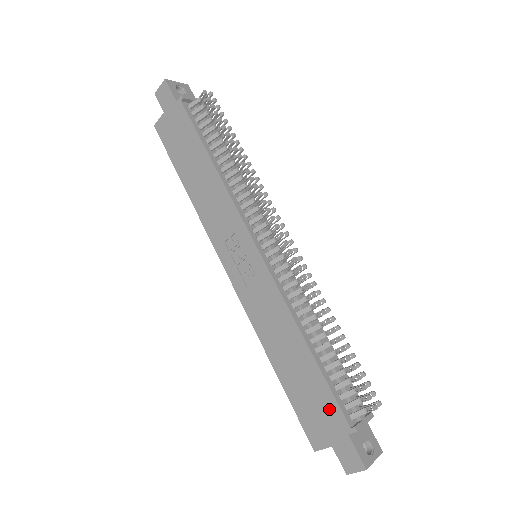
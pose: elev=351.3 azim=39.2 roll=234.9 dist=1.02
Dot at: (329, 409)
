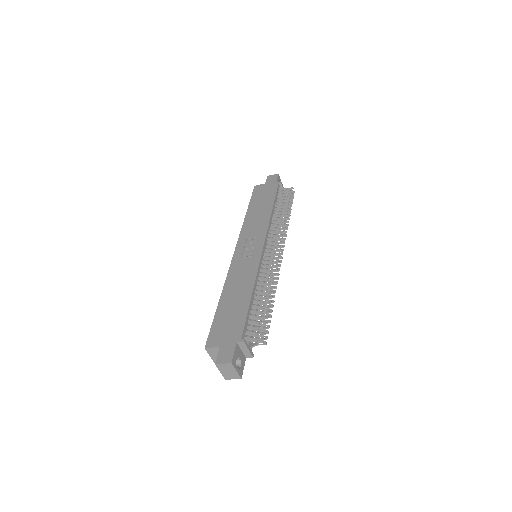
Dot at: (236, 327)
